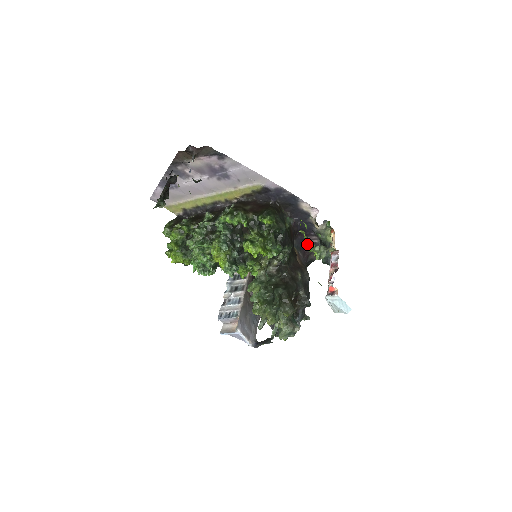
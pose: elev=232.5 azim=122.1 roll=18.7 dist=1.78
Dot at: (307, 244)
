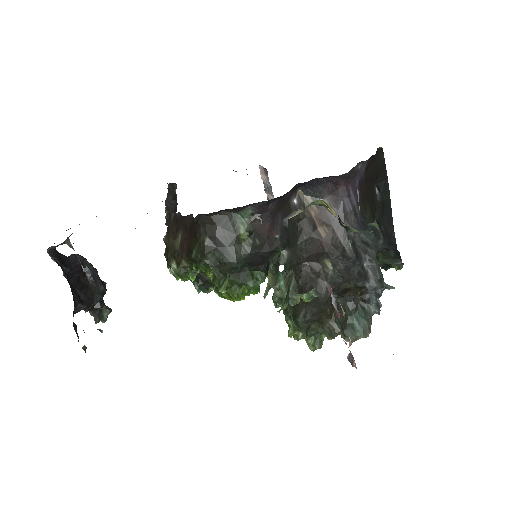
Dot at: occluded
